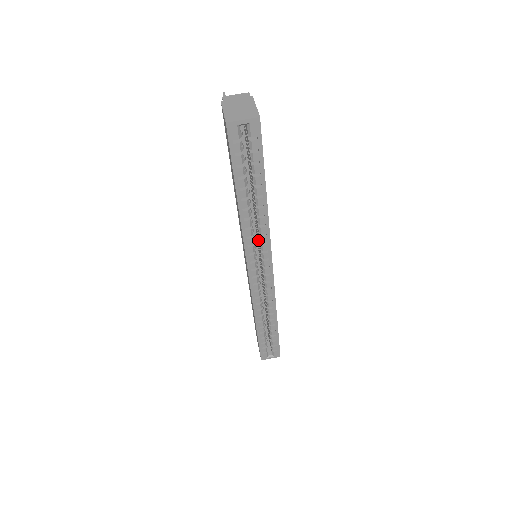
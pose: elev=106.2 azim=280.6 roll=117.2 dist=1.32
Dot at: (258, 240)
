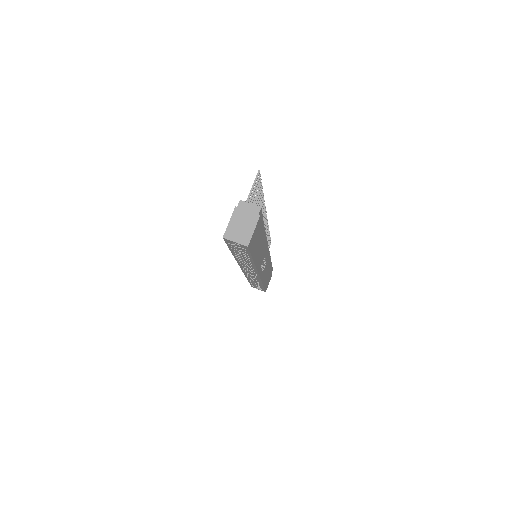
Dot at: occluded
